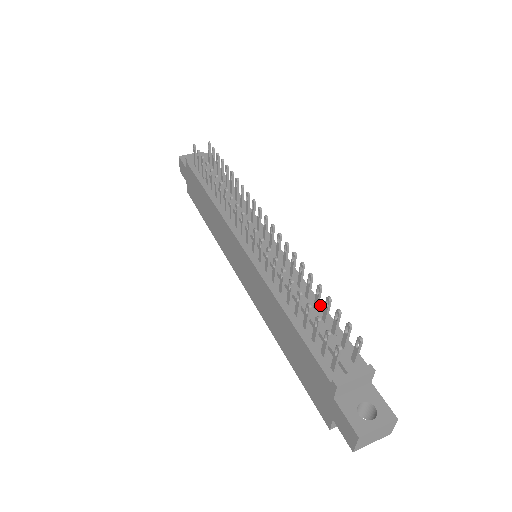
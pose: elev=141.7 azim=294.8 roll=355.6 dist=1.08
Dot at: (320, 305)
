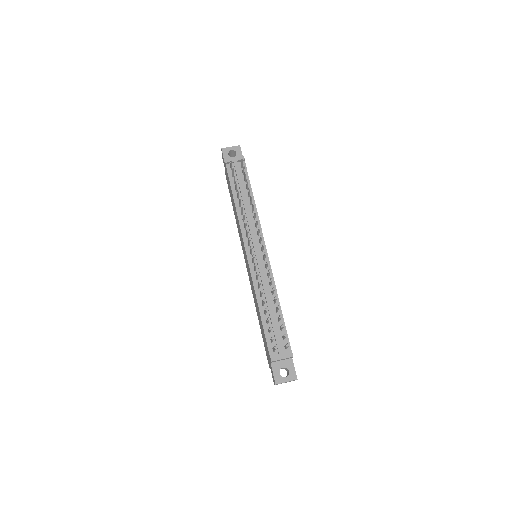
Dot at: (280, 309)
